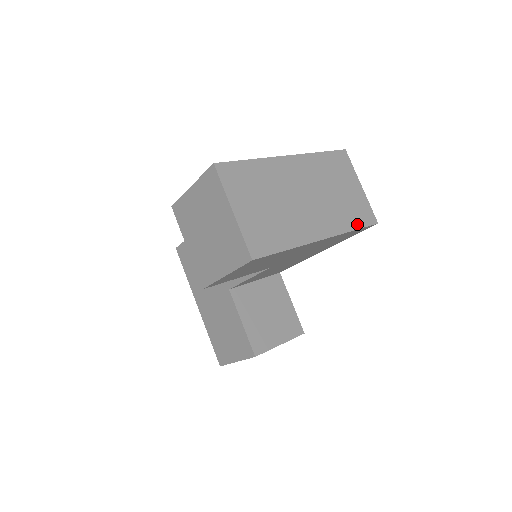
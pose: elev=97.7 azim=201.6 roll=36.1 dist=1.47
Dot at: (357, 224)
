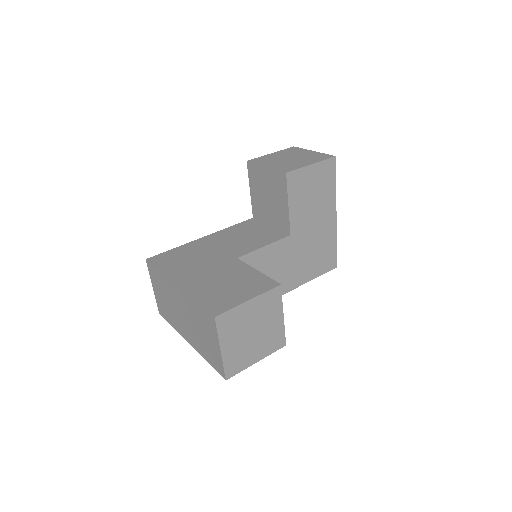
Dot at: occluded
